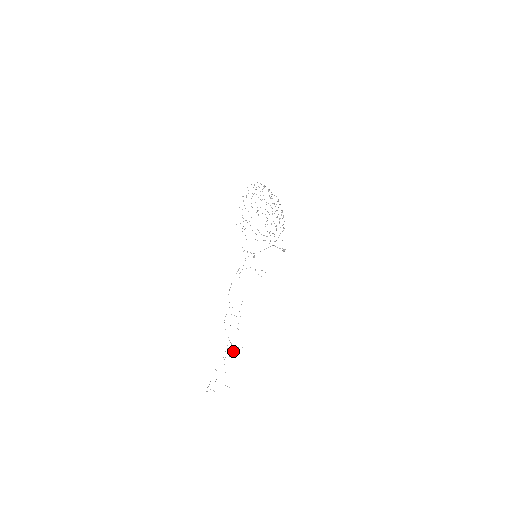
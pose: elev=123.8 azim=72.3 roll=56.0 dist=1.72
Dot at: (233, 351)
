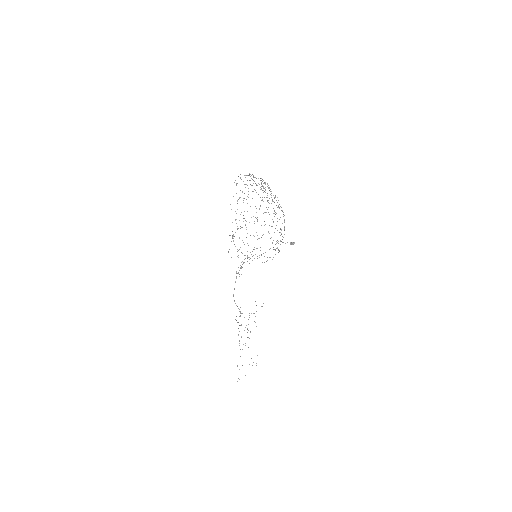
Dot at: (250, 332)
